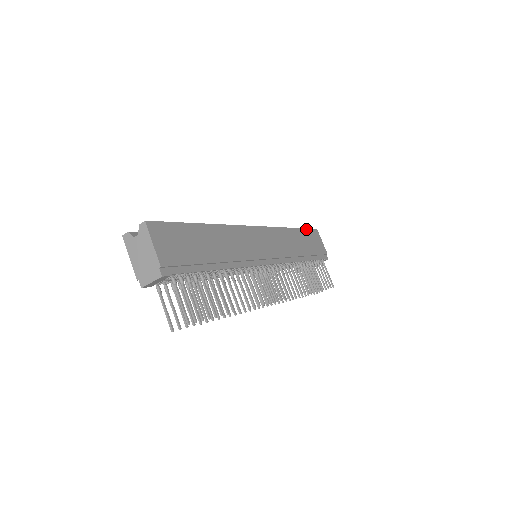
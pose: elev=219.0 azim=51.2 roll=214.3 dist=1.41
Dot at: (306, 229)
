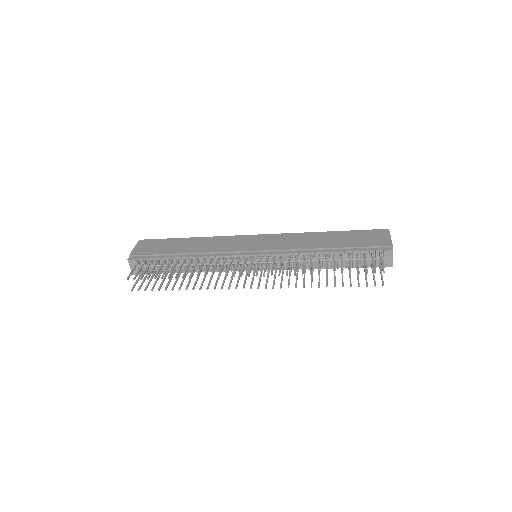
Dot at: (358, 231)
